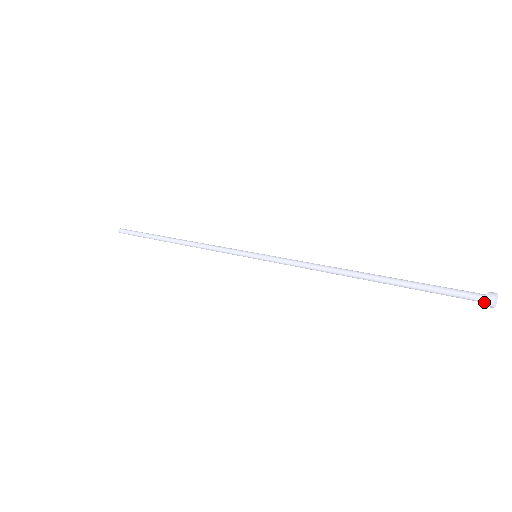
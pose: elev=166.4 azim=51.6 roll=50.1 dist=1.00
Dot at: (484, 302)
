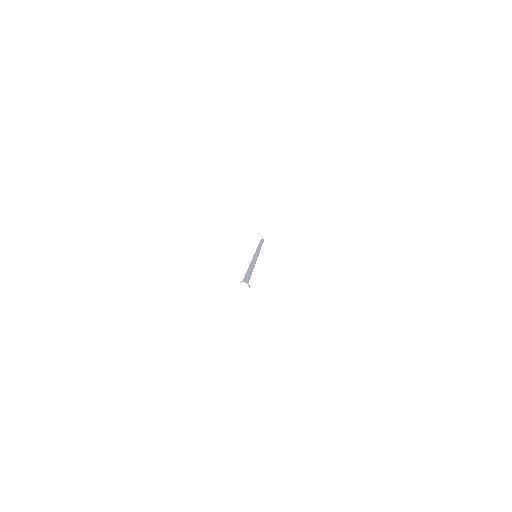
Dot at: (243, 290)
